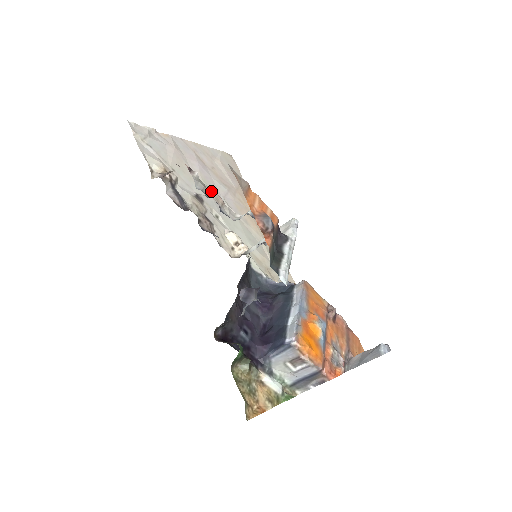
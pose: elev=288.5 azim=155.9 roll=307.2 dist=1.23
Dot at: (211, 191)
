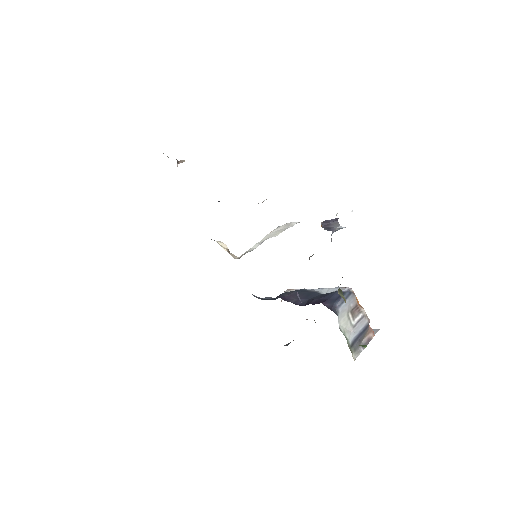
Dot at: occluded
